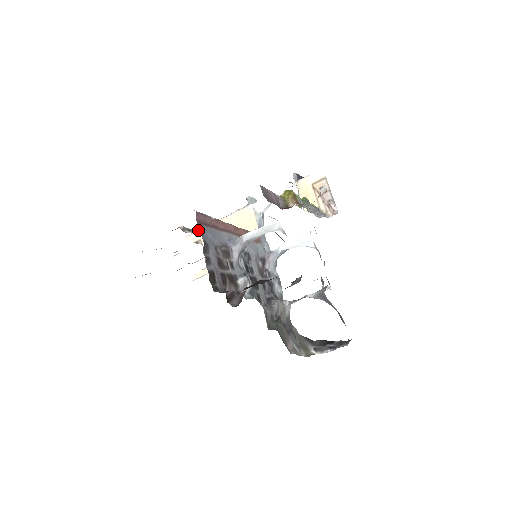
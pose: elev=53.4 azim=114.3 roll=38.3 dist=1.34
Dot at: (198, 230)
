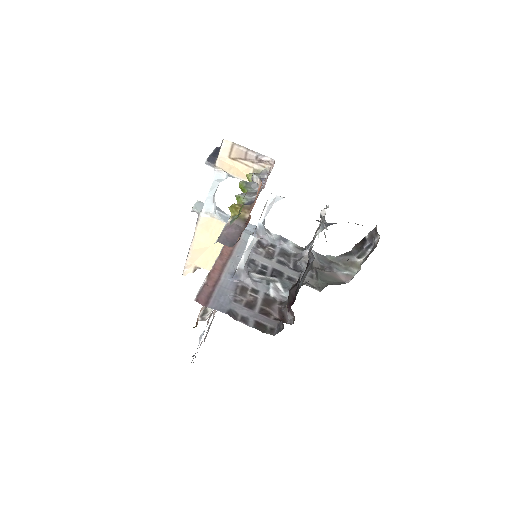
Dot at: (186, 263)
